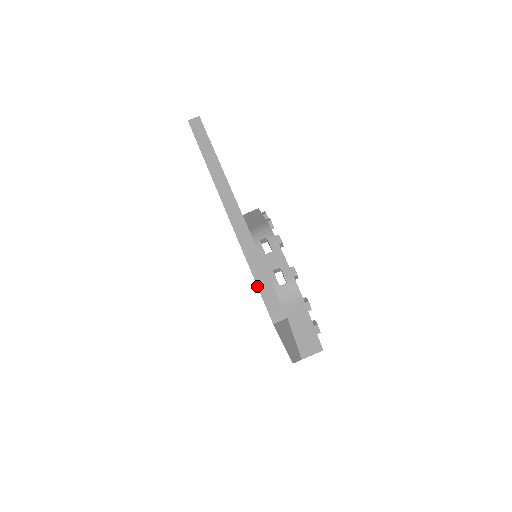
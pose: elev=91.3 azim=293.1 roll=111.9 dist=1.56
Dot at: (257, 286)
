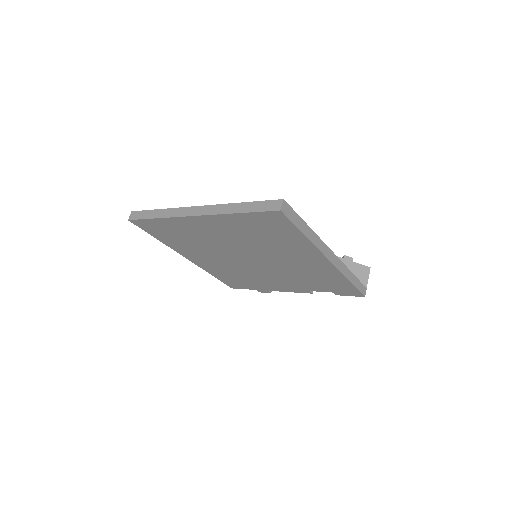
Dot at: (250, 212)
